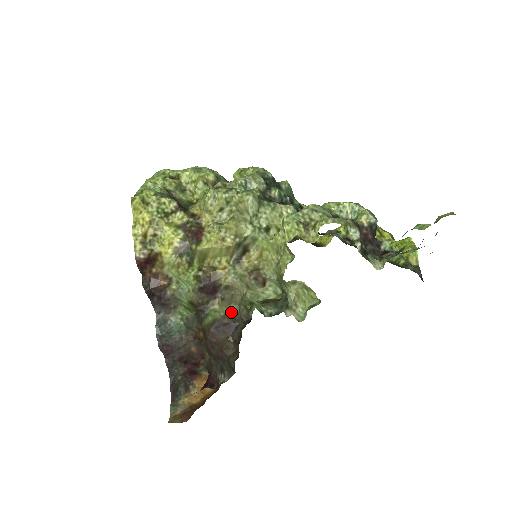
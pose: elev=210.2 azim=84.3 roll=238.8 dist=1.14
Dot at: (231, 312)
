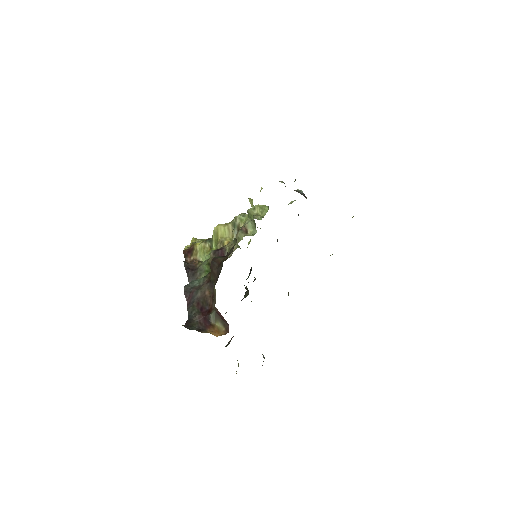
Dot at: occluded
